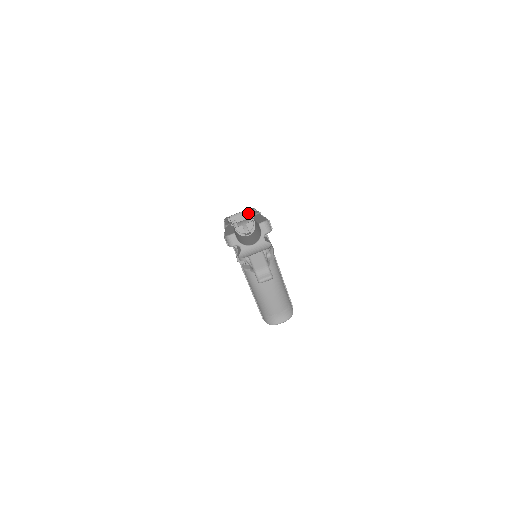
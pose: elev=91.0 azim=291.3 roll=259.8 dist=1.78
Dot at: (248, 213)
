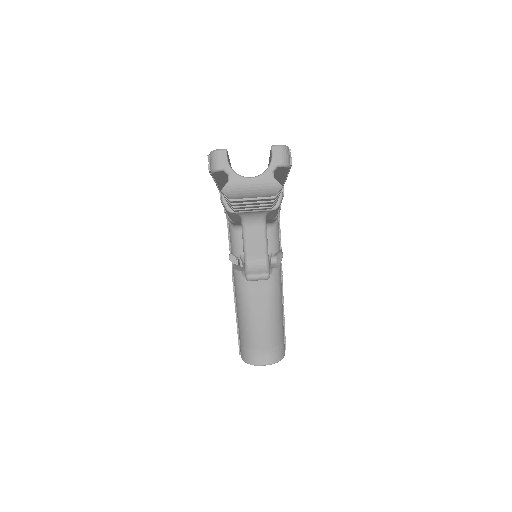
Dot at: occluded
